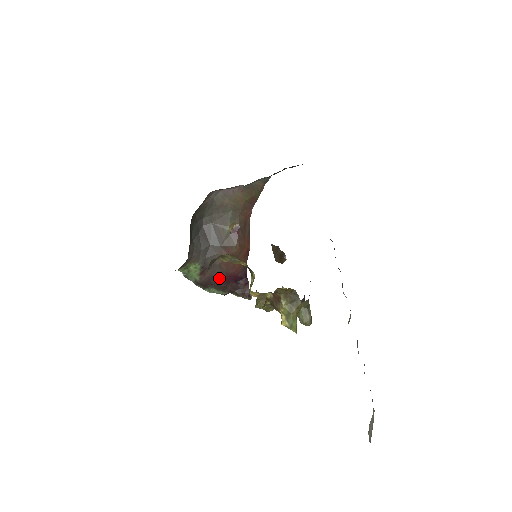
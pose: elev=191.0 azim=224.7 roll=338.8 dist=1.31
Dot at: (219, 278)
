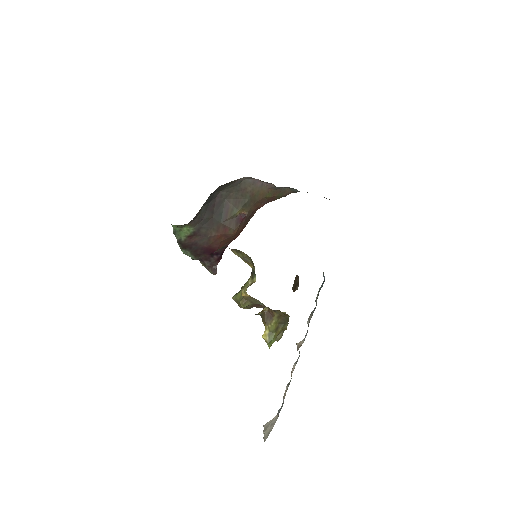
Dot at: (201, 247)
